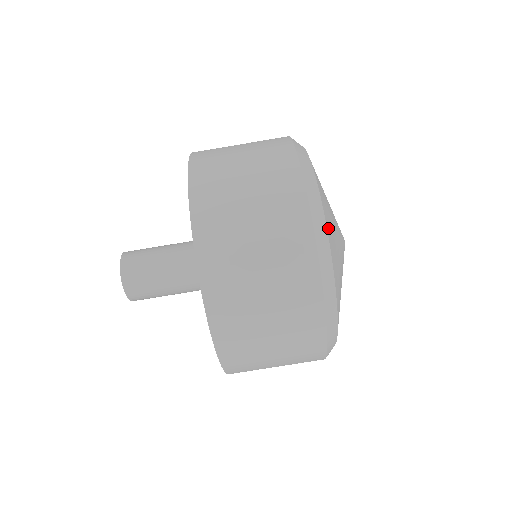
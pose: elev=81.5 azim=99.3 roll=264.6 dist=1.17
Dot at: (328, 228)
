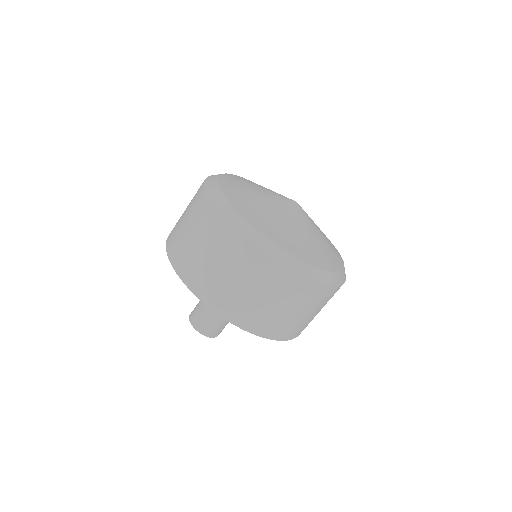
Dot at: (239, 207)
